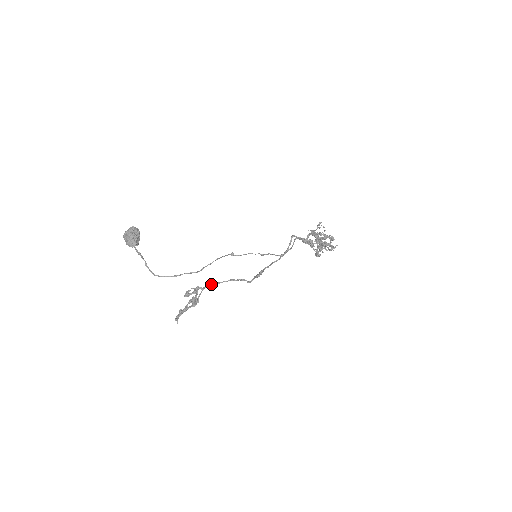
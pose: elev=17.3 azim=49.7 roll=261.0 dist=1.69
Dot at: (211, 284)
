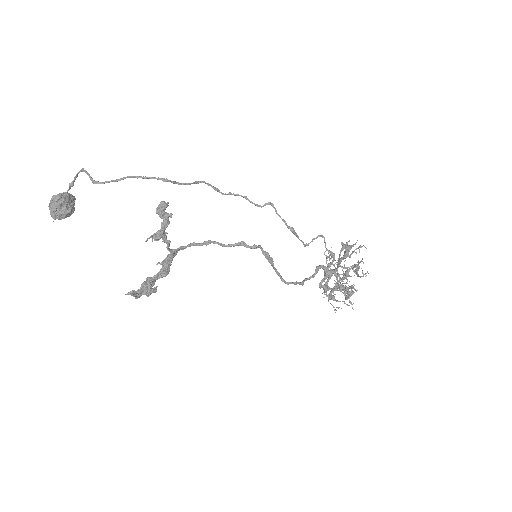
Dot at: (191, 243)
